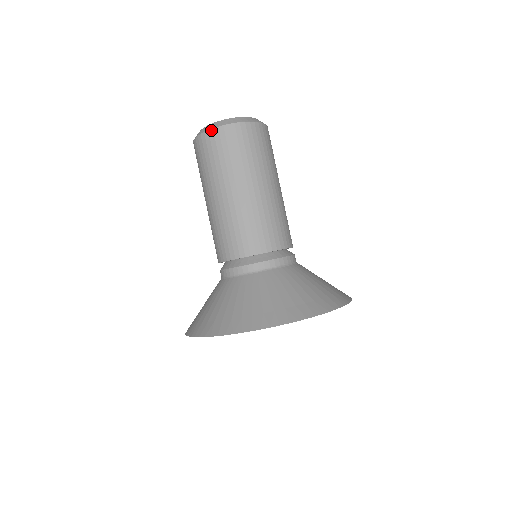
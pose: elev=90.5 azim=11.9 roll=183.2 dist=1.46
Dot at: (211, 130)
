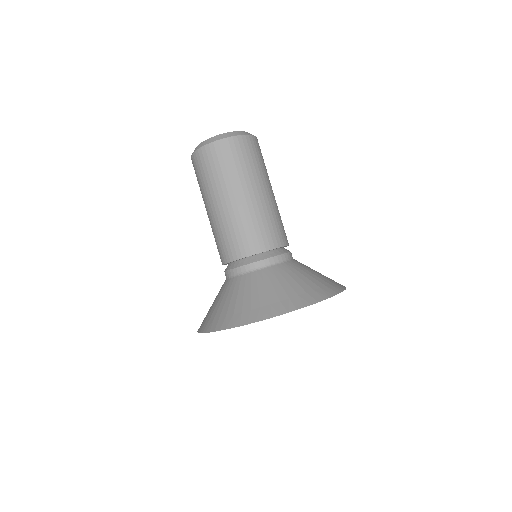
Dot at: (235, 137)
